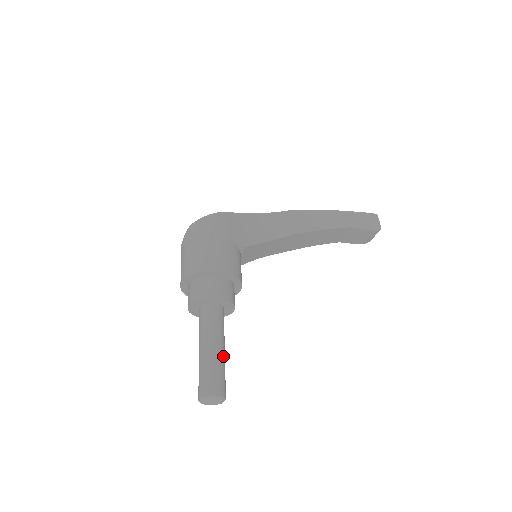
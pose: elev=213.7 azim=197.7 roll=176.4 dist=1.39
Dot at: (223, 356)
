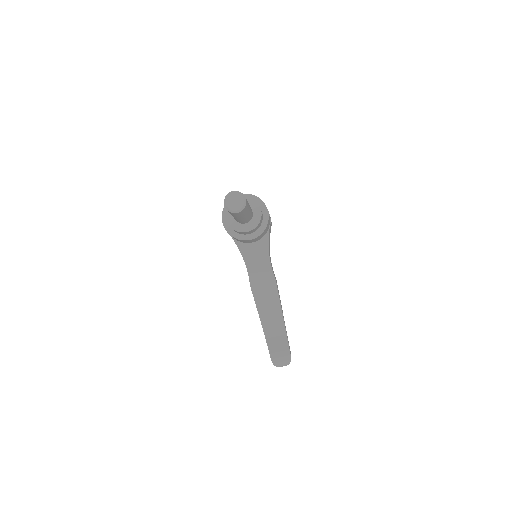
Dot at: (248, 213)
